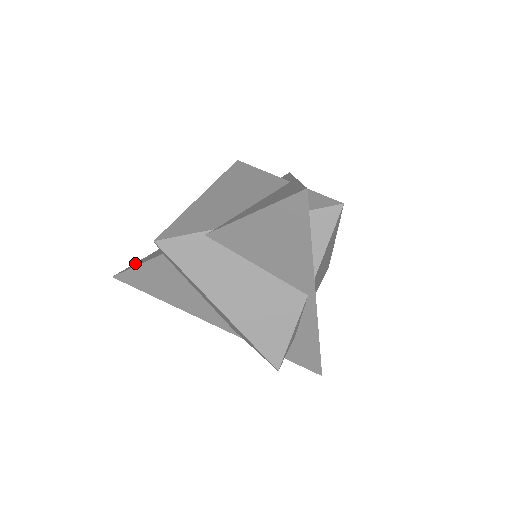
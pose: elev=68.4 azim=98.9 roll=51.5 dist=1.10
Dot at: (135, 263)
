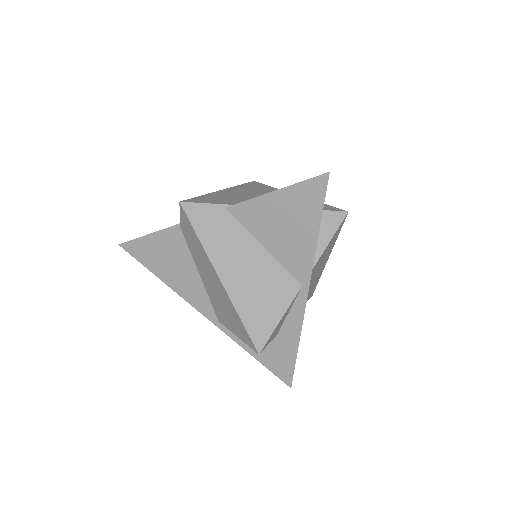
Dot at: occluded
